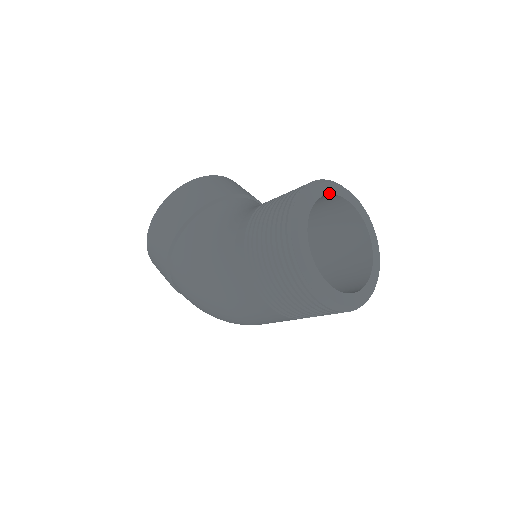
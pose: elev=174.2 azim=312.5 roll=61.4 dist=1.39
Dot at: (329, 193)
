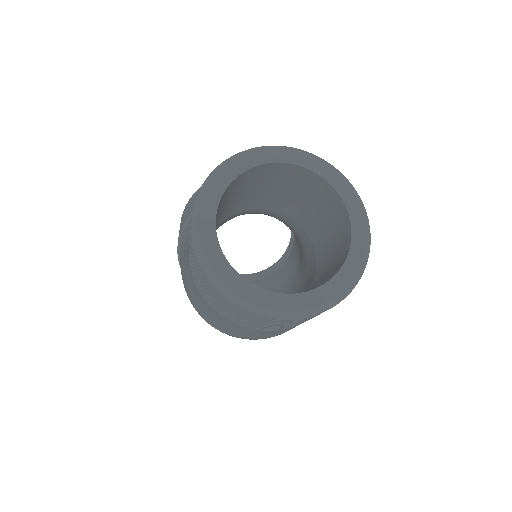
Dot at: (282, 161)
